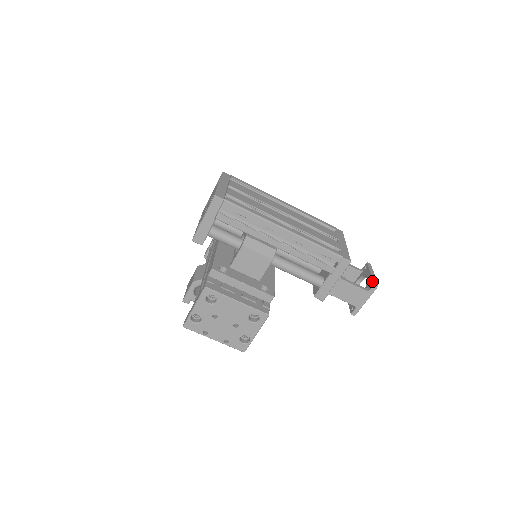
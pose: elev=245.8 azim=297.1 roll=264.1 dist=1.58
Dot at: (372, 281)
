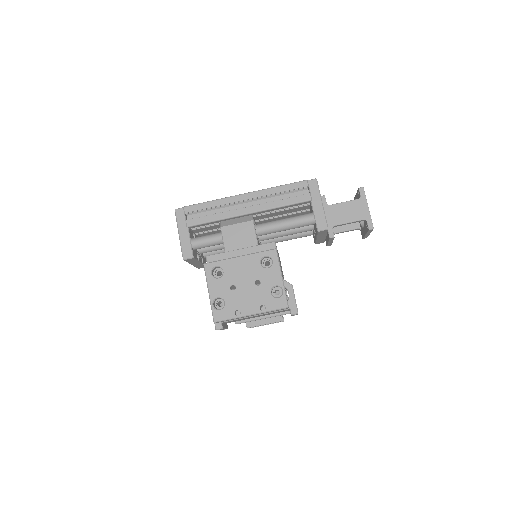
Dot at: (357, 191)
